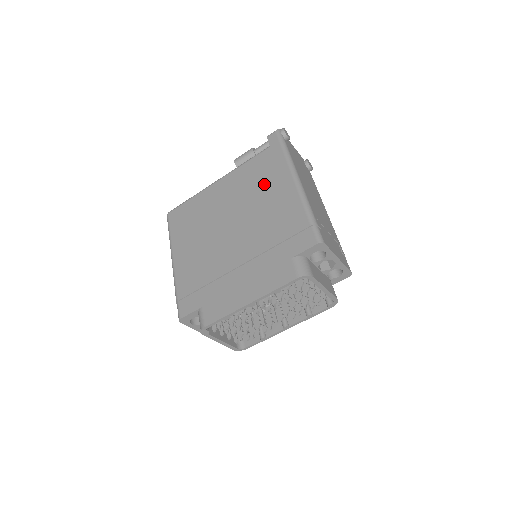
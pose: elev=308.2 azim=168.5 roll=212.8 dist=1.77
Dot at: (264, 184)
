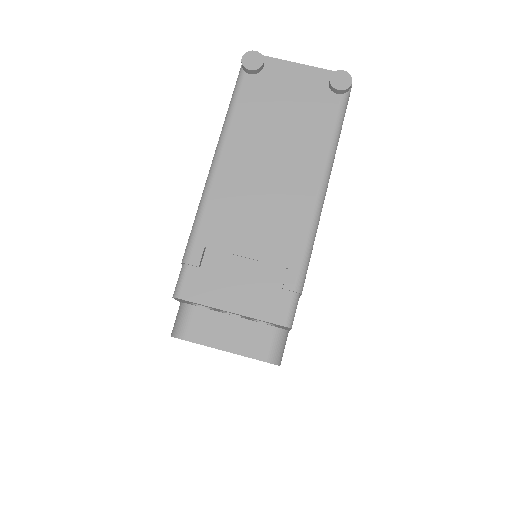
Dot at: occluded
